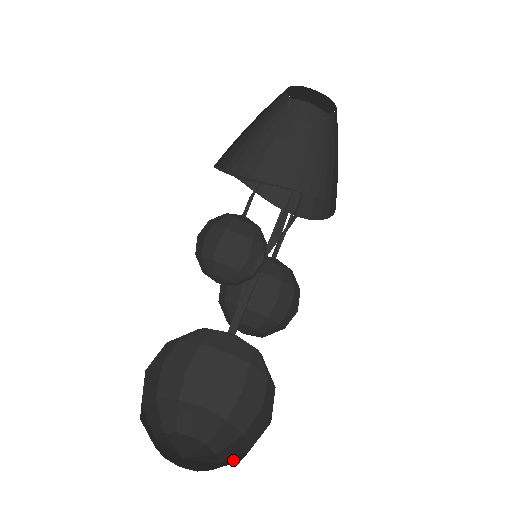
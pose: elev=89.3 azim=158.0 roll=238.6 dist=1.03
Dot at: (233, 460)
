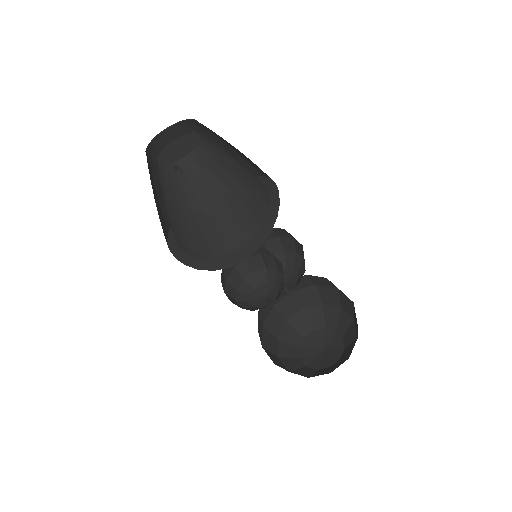
Dot at: (345, 322)
